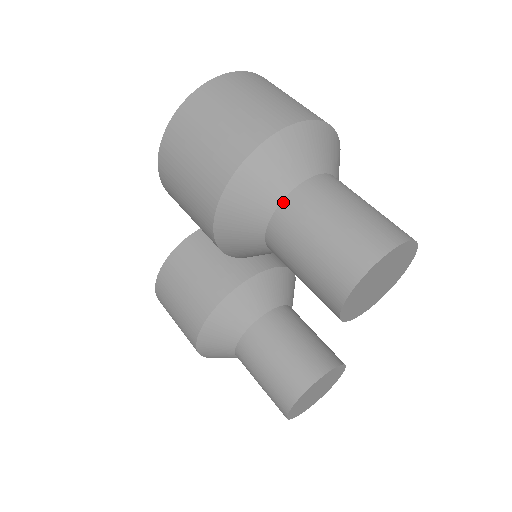
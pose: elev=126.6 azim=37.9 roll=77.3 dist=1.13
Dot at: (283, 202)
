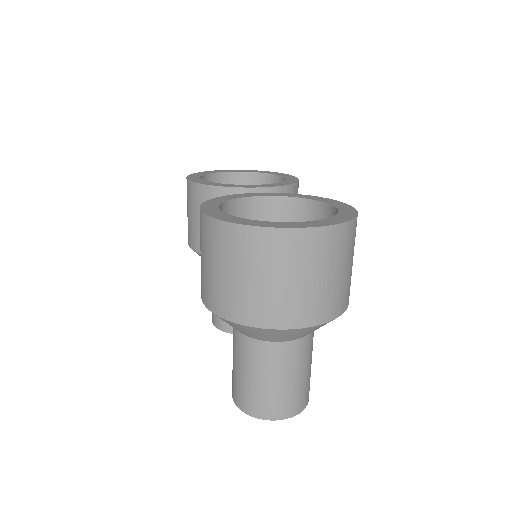
Dot at: (248, 338)
